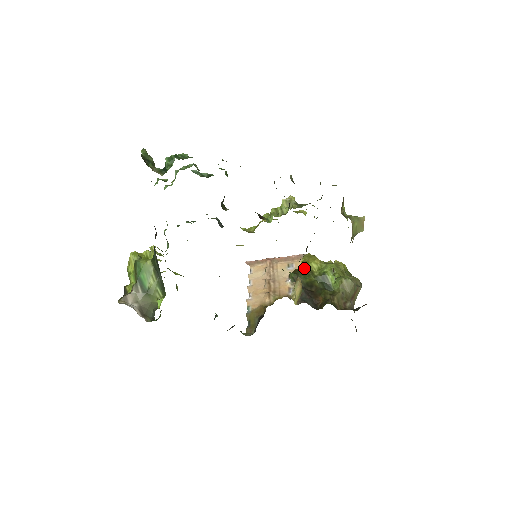
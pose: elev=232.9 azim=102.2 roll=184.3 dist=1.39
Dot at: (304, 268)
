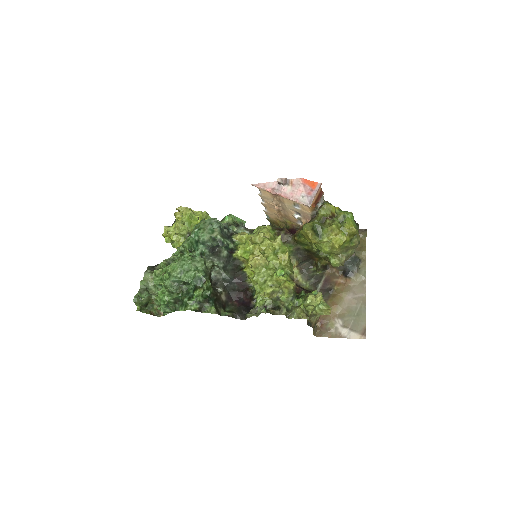
Dot at: (303, 240)
